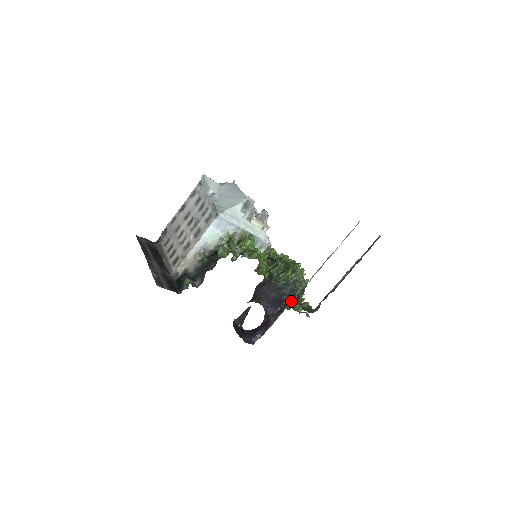
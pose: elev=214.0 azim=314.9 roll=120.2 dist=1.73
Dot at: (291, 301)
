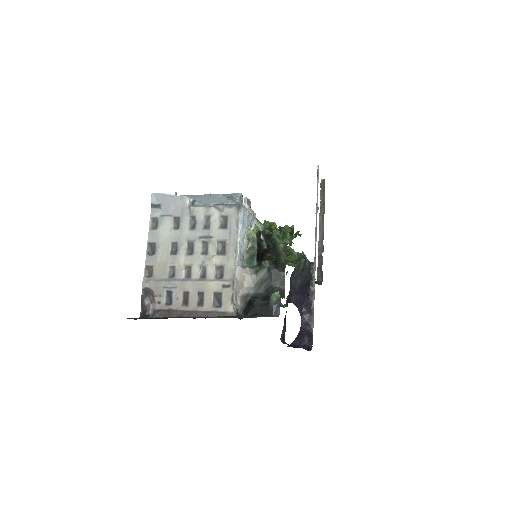
Dot at: (314, 278)
